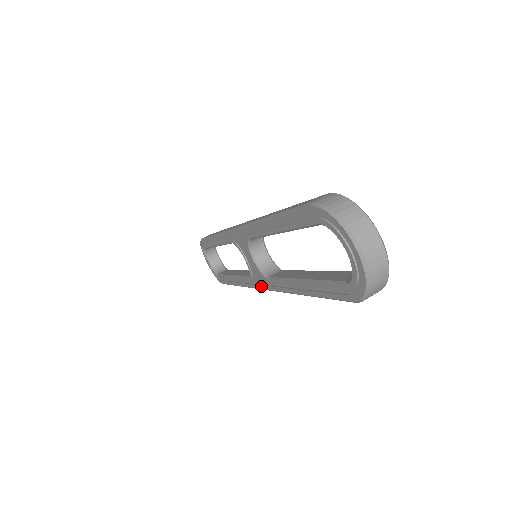
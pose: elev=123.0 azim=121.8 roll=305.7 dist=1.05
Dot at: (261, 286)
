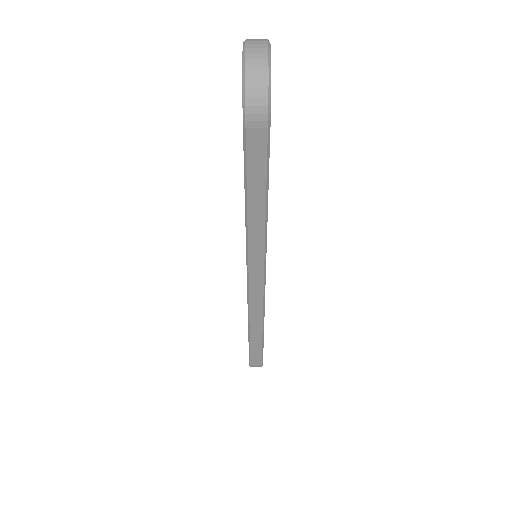
Dot at: (247, 281)
